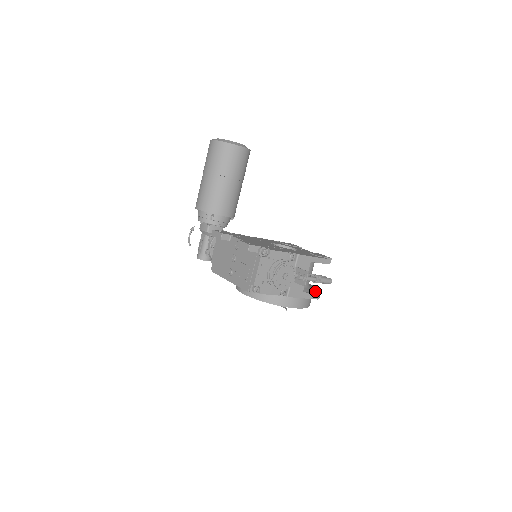
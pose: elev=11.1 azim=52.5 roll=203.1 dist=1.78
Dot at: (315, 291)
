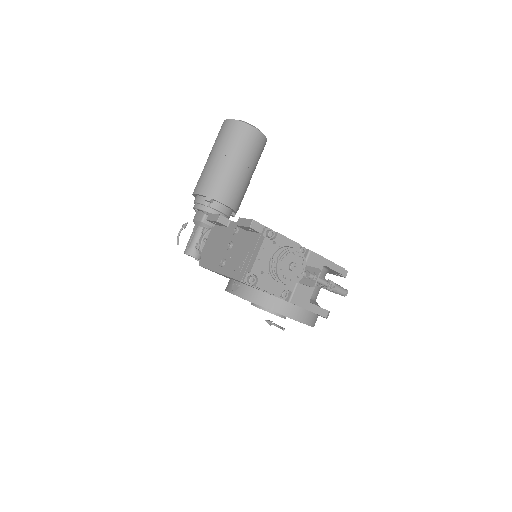
Dot at: occluded
